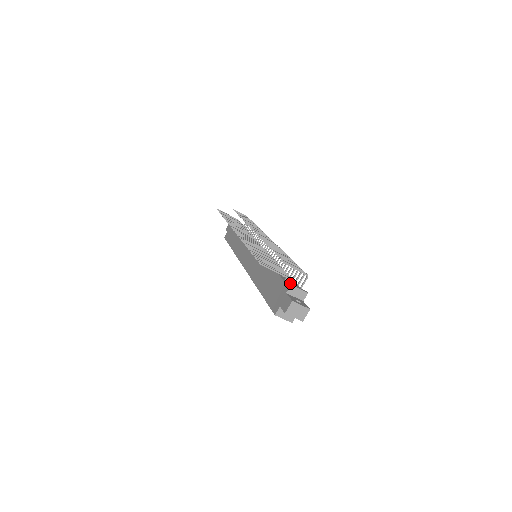
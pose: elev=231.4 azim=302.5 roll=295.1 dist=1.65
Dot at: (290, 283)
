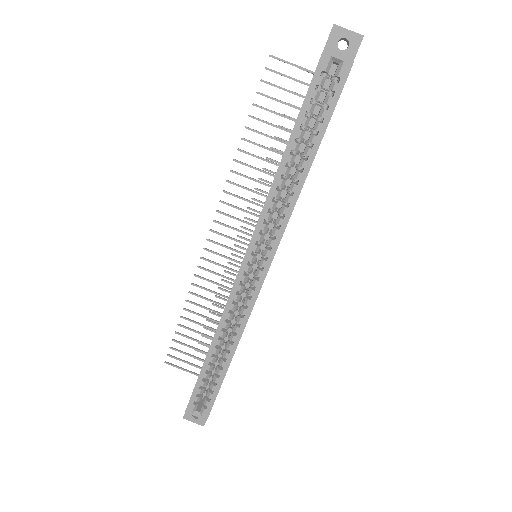
Dot at: occluded
